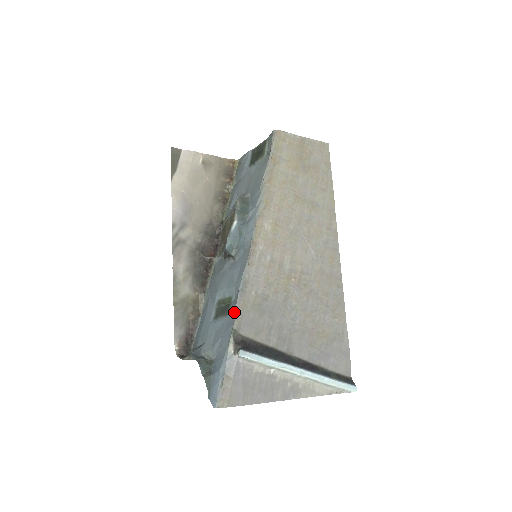
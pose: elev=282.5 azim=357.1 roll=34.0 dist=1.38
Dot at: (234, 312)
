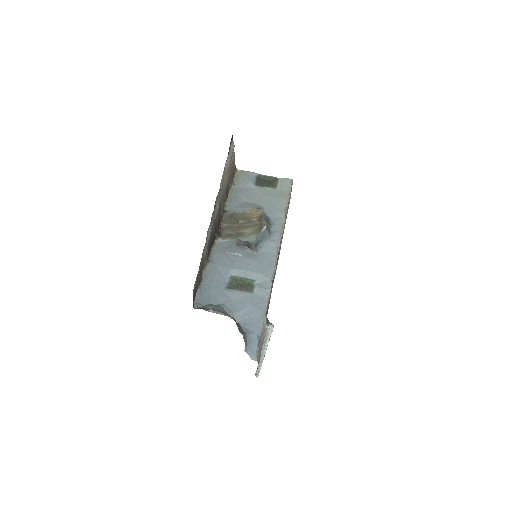
Dot at: (267, 294)
